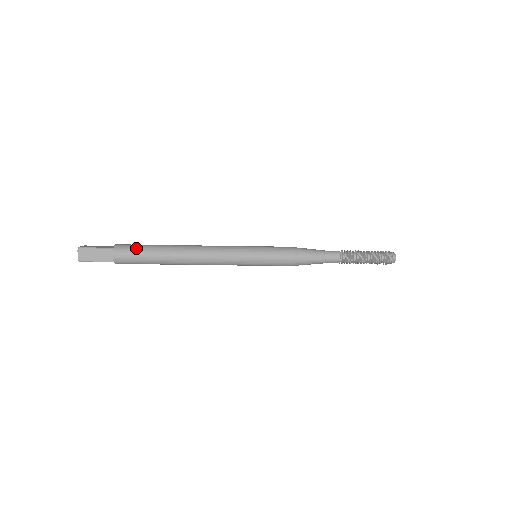
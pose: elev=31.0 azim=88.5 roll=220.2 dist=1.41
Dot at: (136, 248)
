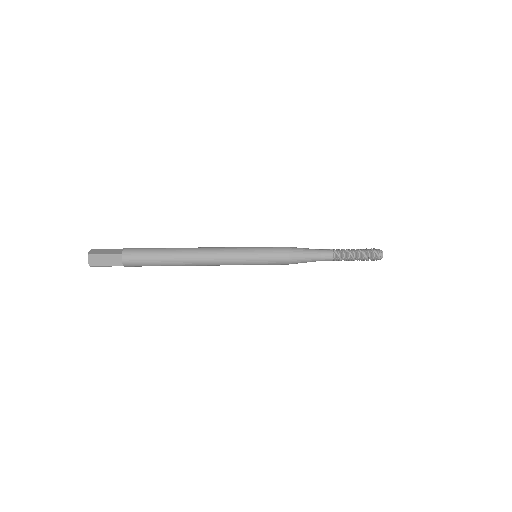
Dot at: (144, 253)
